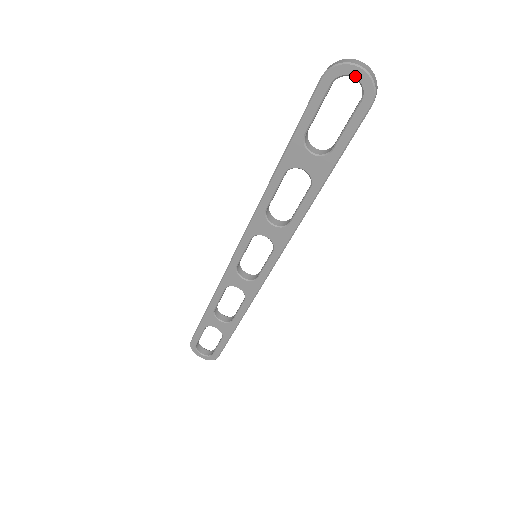
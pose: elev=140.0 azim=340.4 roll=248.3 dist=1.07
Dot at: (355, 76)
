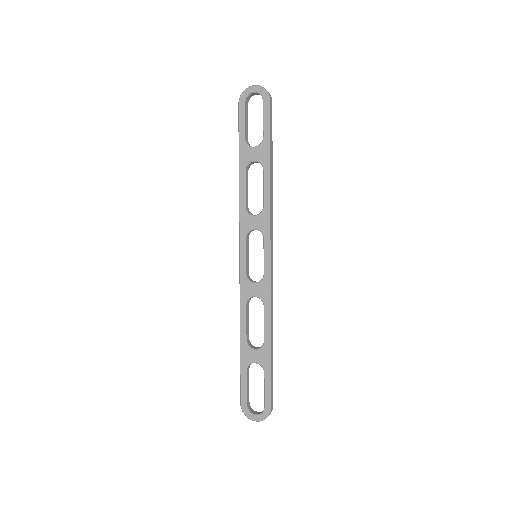
Dot at: (254, 91)
